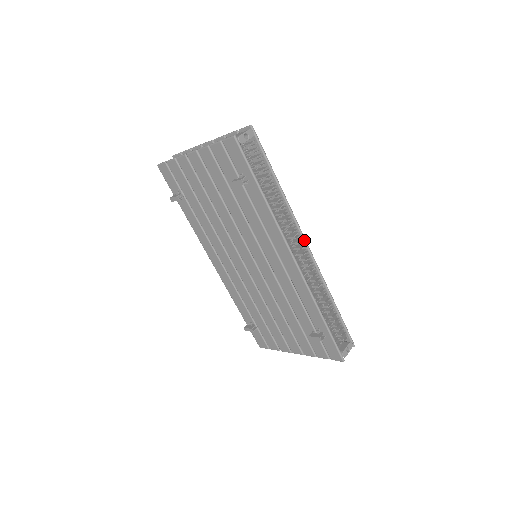
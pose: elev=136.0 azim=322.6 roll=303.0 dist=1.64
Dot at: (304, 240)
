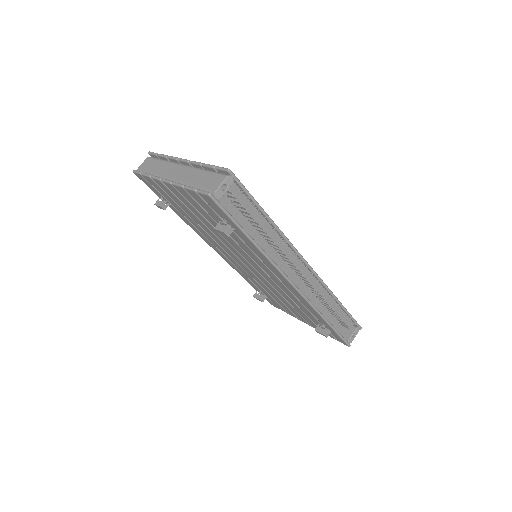
Dot at: (304, 261)
